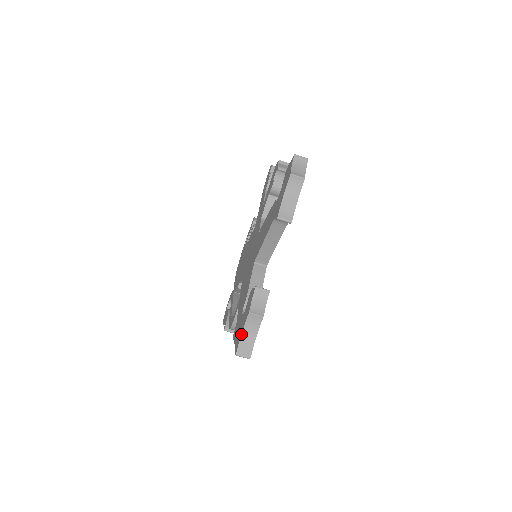
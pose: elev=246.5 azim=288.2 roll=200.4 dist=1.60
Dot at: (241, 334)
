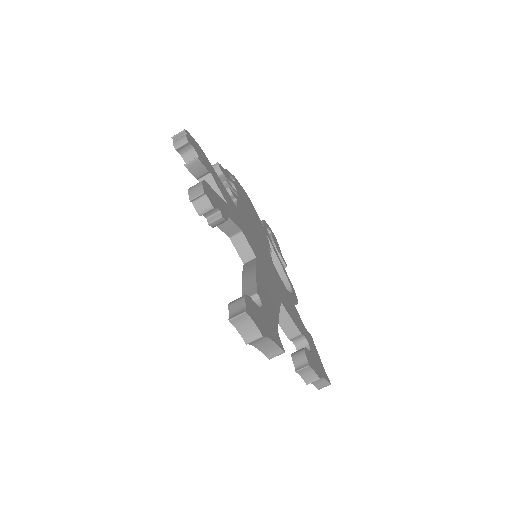
Dot at: occluded
